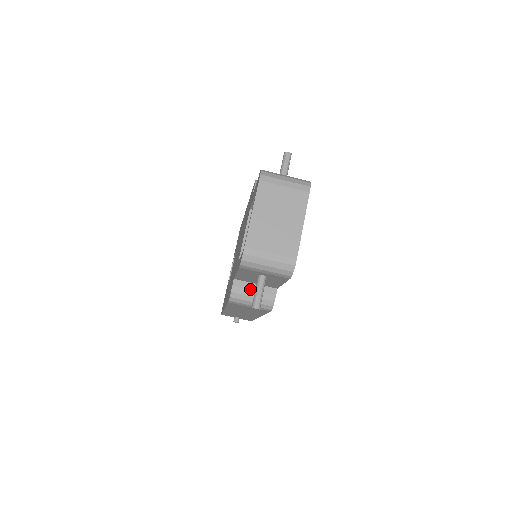
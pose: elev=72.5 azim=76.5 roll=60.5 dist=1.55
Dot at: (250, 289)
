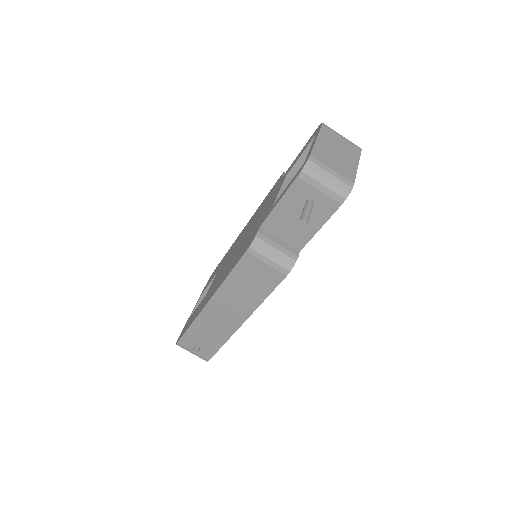
Dot at: (274, 241)
